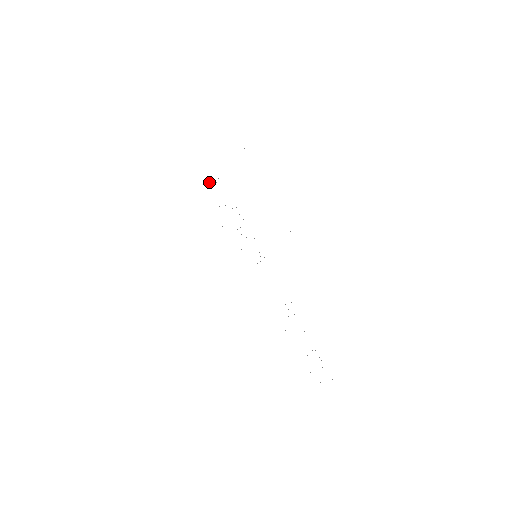
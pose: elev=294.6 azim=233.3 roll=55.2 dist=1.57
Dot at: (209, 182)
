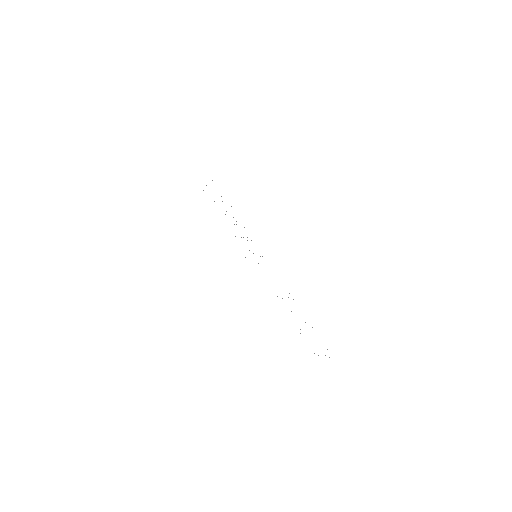
Dot at: occluded
